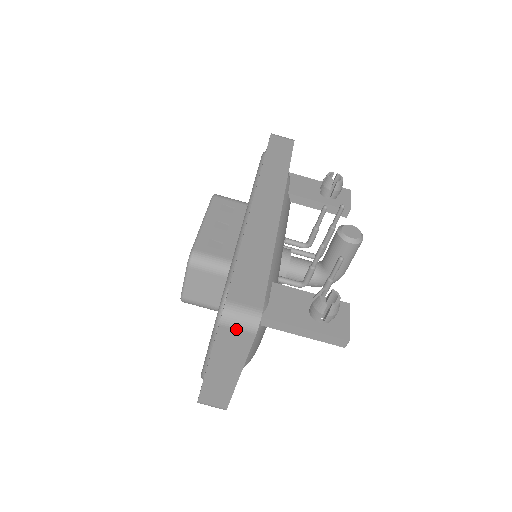
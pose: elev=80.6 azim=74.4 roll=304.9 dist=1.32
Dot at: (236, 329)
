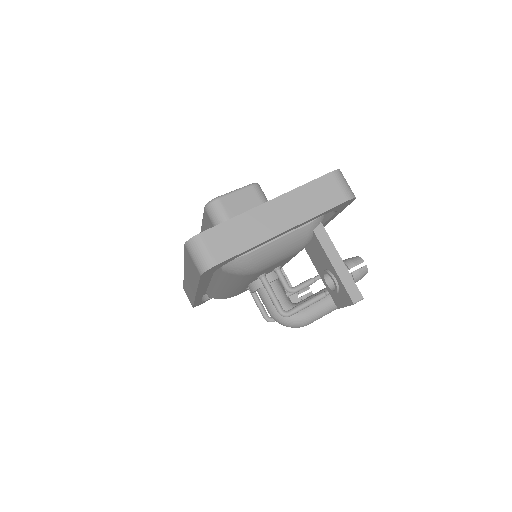
Dot at: (339, 185)
